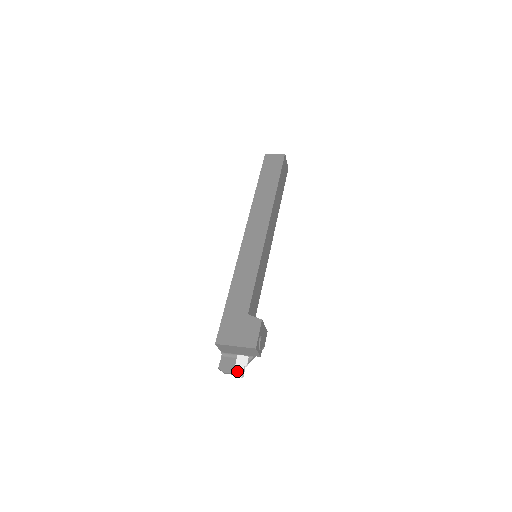
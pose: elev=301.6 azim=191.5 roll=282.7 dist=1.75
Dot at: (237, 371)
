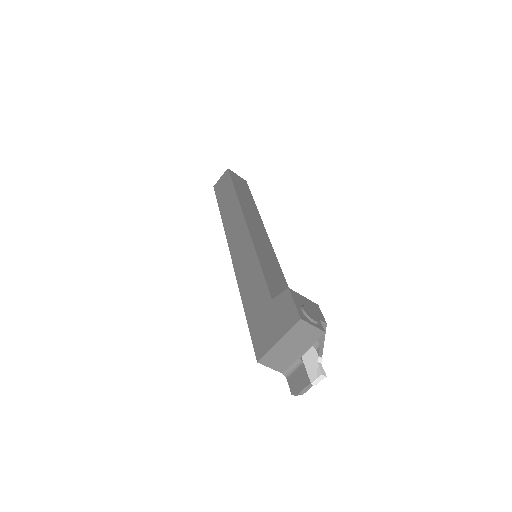
Dot at: (313, 375)
